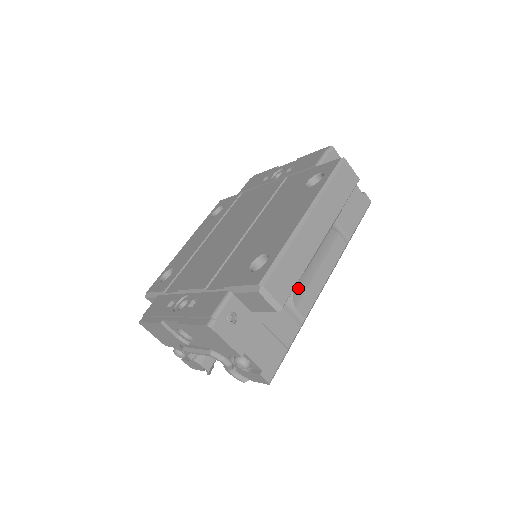
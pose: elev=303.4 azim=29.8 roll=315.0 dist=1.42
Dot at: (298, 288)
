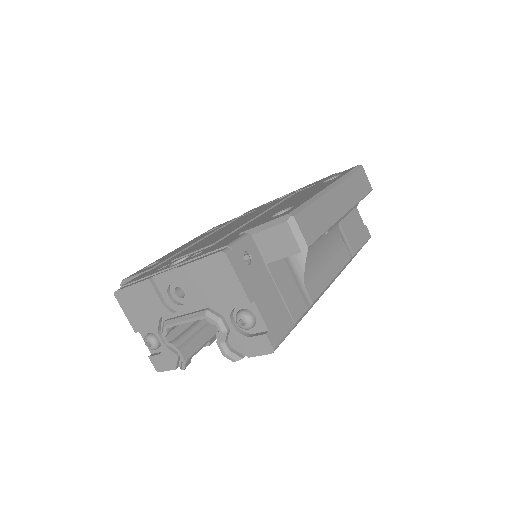
Dot at: (309, 268)
